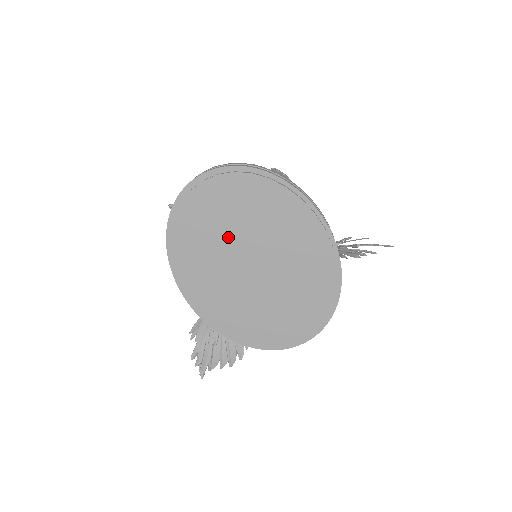
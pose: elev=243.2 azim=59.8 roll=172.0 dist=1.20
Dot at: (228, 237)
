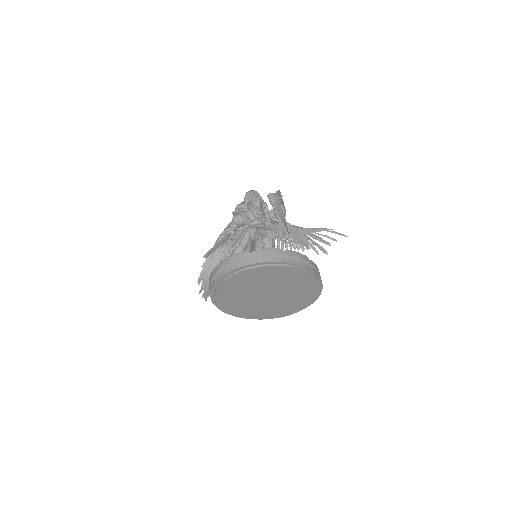
Dot at: (254, 288)
